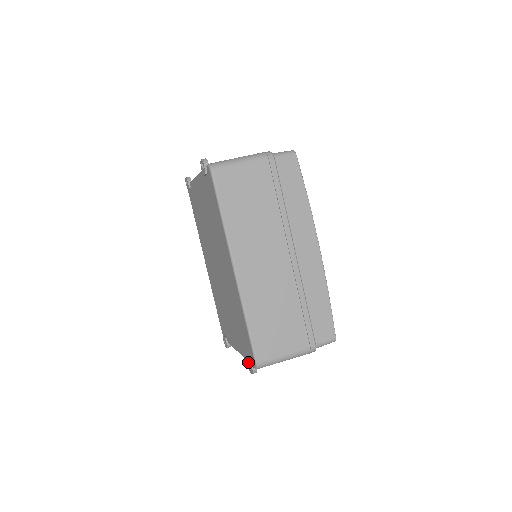
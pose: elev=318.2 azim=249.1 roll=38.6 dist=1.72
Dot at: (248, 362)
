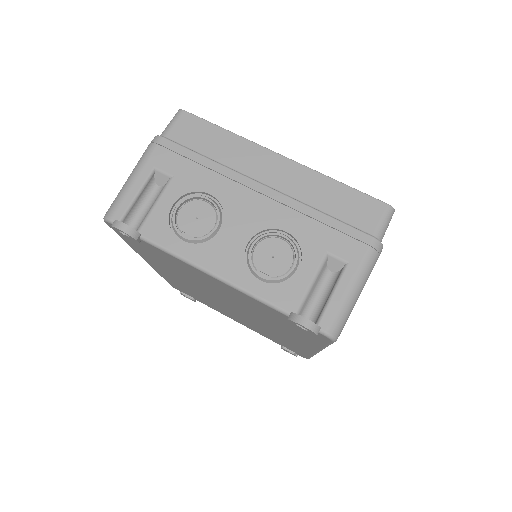
Dot at: occluded
